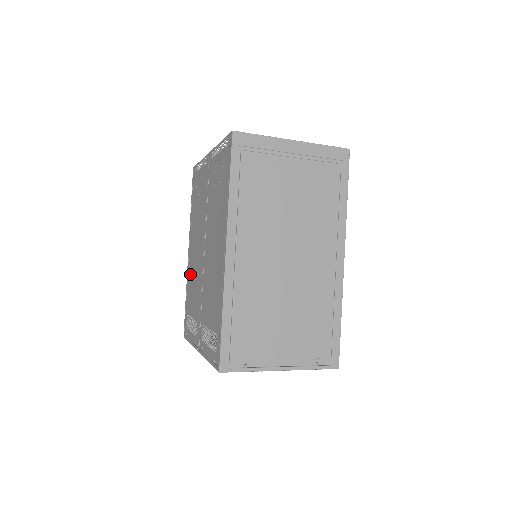
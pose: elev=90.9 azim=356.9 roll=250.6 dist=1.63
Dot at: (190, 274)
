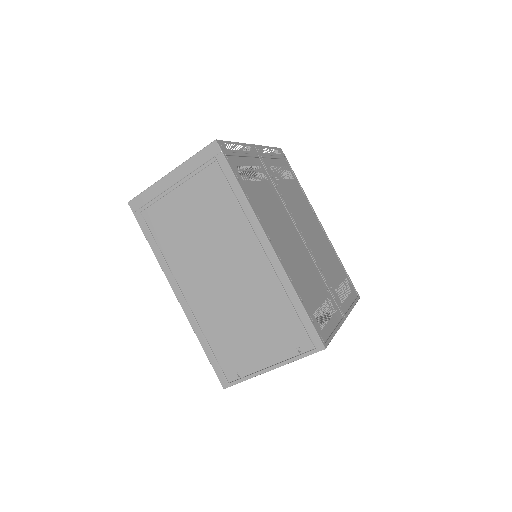
Dot at: occluded
